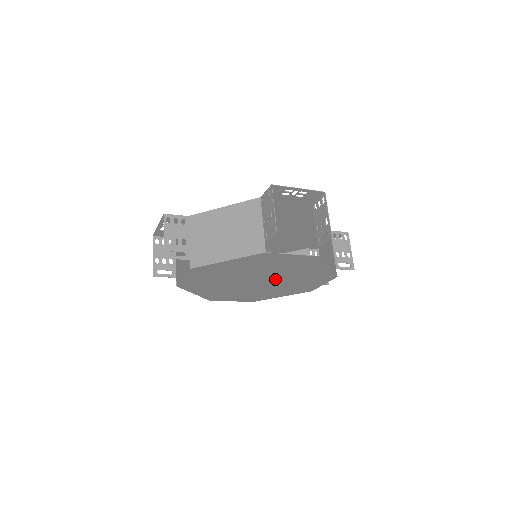
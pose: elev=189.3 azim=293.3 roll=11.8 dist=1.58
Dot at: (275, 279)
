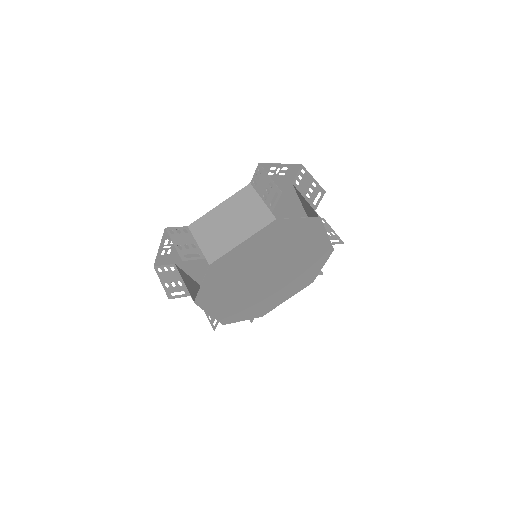
Dot at: (282, 267)
